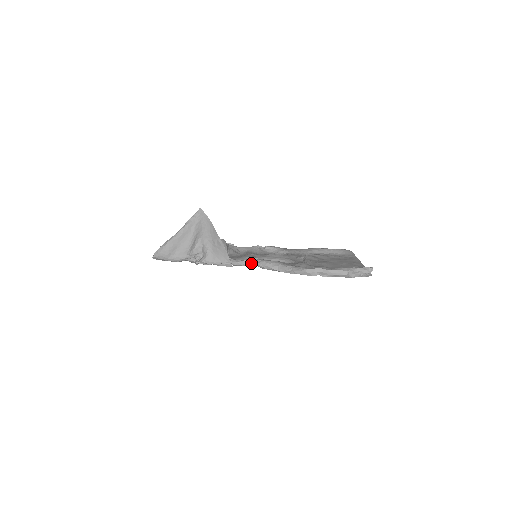
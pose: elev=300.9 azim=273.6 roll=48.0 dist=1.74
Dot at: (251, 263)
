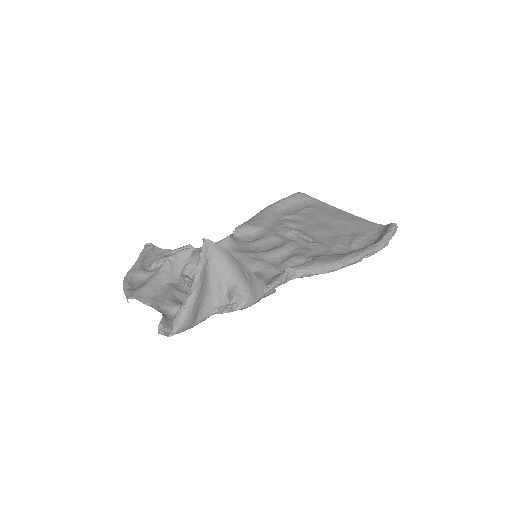
Dot at: (286, 277)
